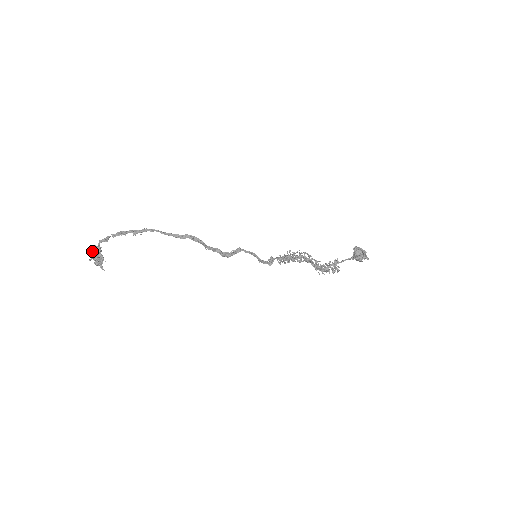
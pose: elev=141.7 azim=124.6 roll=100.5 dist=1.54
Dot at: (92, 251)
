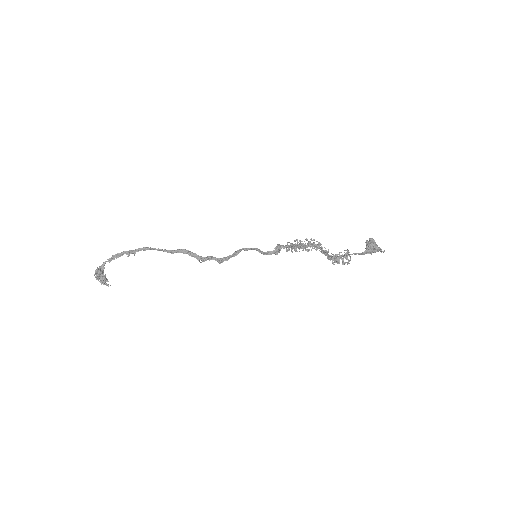
Dot at: (94, 275)
